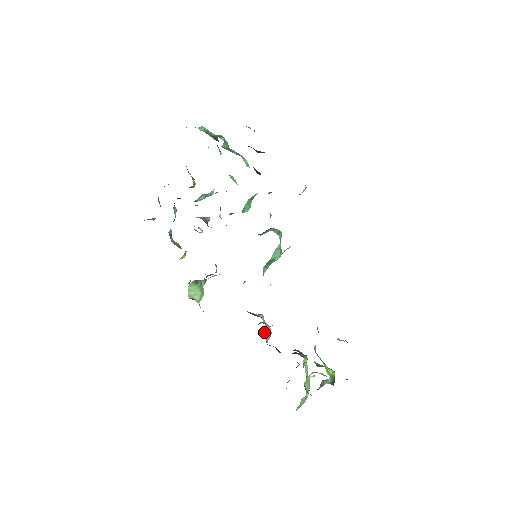
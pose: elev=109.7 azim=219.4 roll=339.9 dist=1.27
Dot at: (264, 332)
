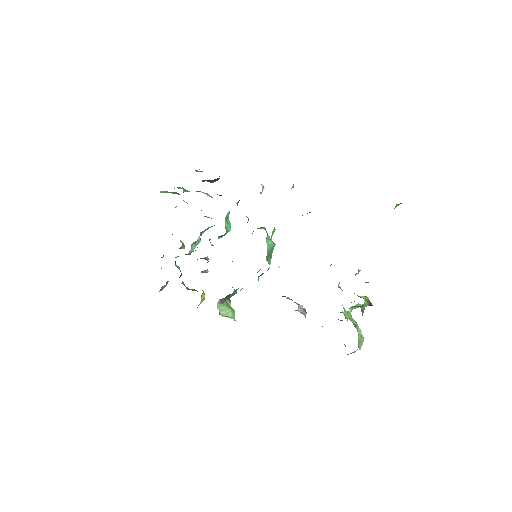
Dot at: (298, 309)
